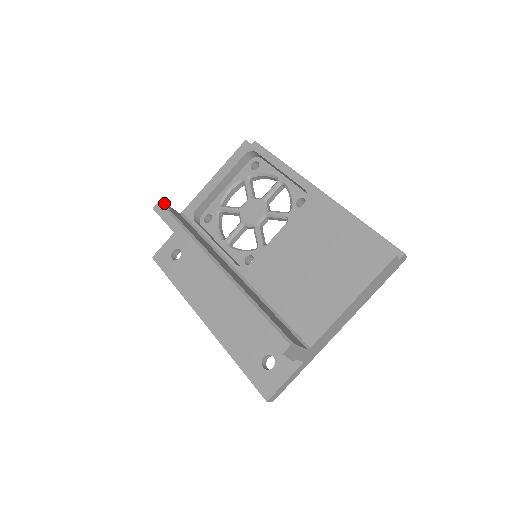
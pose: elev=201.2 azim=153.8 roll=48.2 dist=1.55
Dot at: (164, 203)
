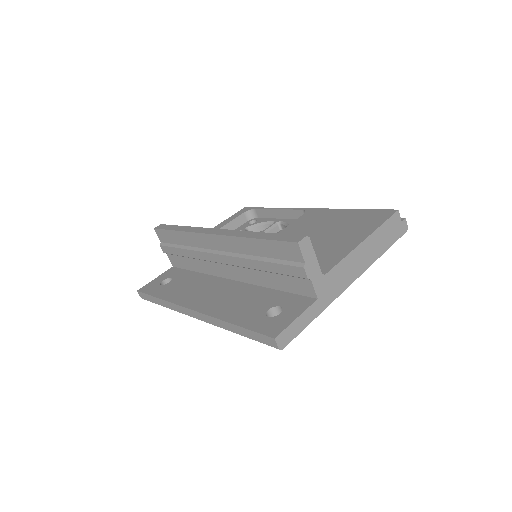
Dot at: occluded
